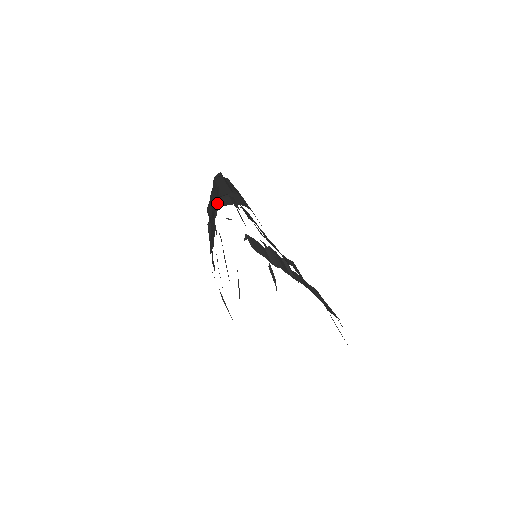
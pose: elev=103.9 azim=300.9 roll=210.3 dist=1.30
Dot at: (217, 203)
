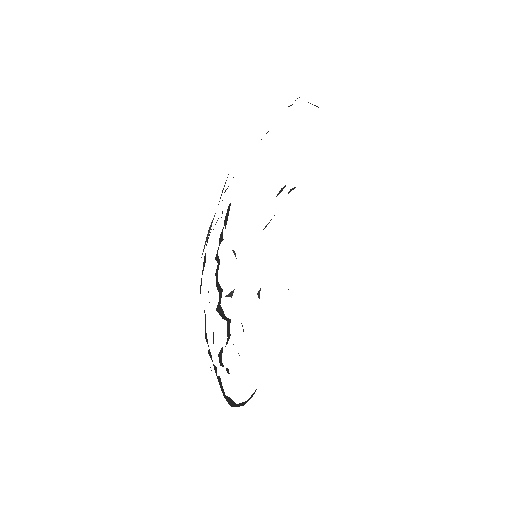
Dot at: occluded
